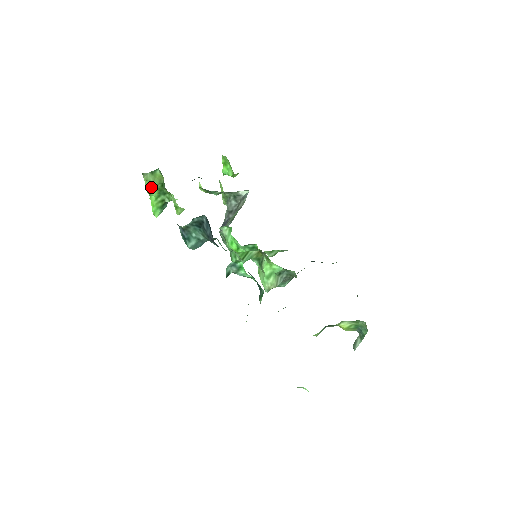
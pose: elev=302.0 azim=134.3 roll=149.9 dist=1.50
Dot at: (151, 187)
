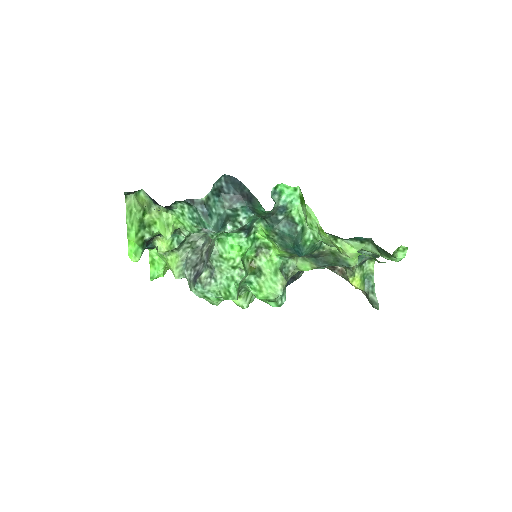
Dot at: (132, 218)
